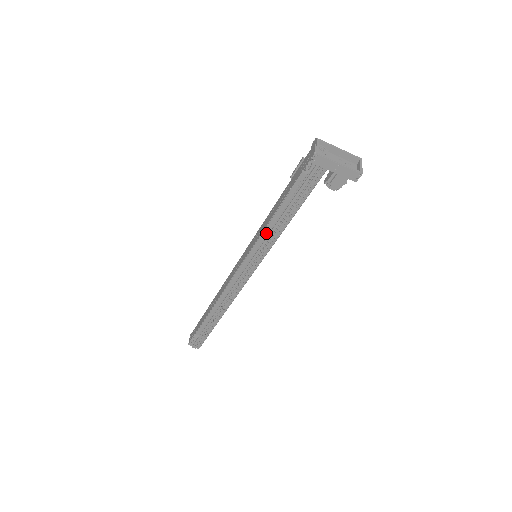
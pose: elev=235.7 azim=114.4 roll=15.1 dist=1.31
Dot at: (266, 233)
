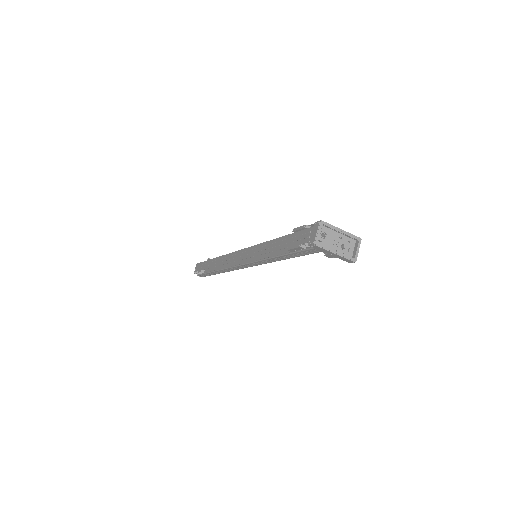
Dot at: occluded
